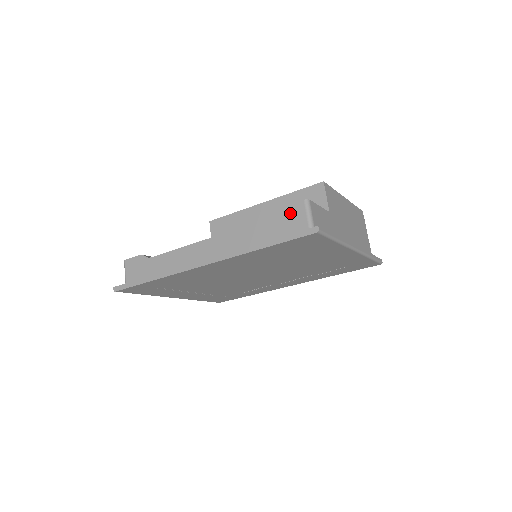
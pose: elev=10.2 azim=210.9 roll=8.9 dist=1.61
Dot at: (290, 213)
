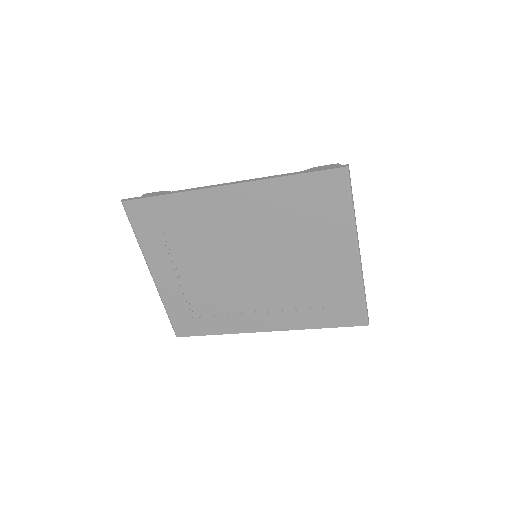
Dot at: occluded
